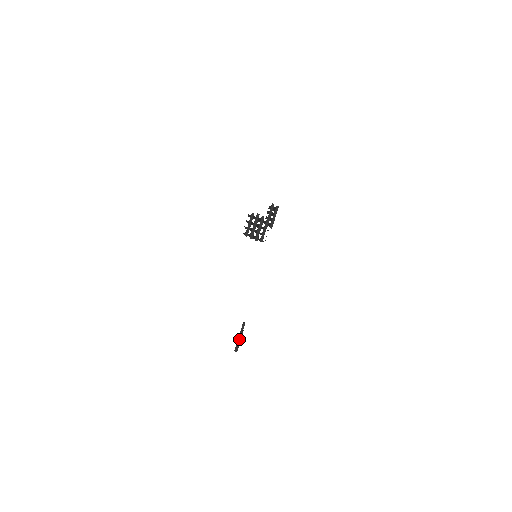
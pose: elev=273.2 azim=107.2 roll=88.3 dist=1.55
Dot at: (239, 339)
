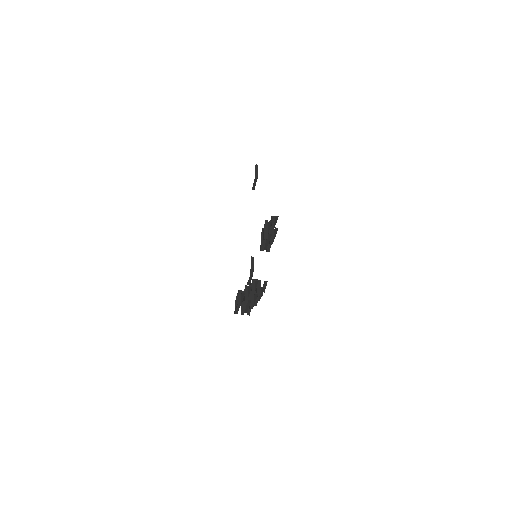
Dot at: (250, 278)
